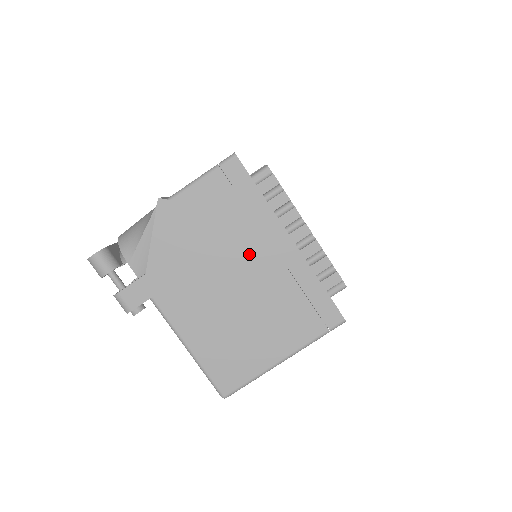
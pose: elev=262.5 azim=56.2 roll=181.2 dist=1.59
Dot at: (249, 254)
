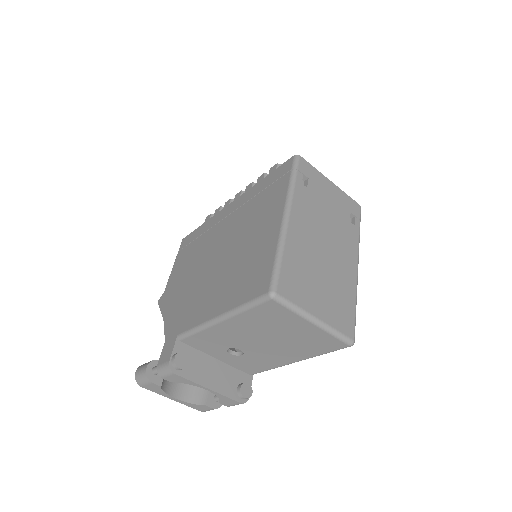
Dot at: (215, 239)
